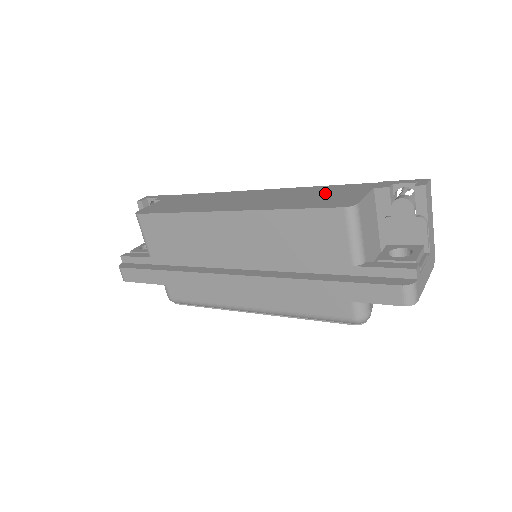
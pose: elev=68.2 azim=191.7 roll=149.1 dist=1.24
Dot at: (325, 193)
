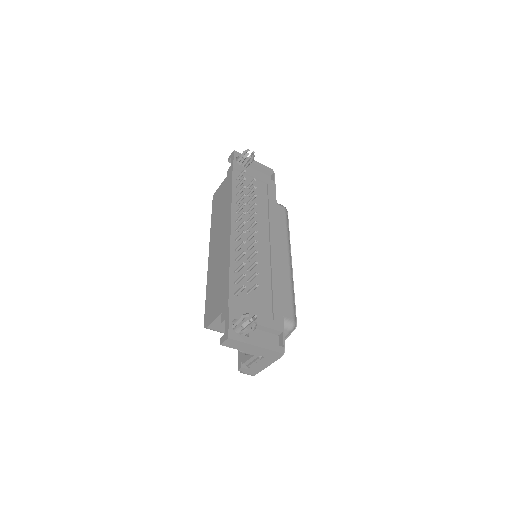
Dot at: (219, 289)
